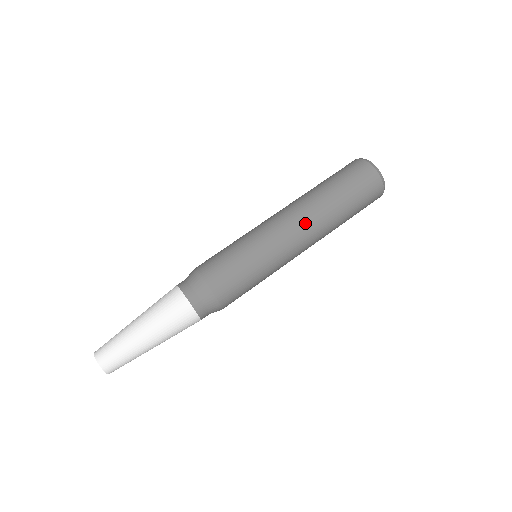
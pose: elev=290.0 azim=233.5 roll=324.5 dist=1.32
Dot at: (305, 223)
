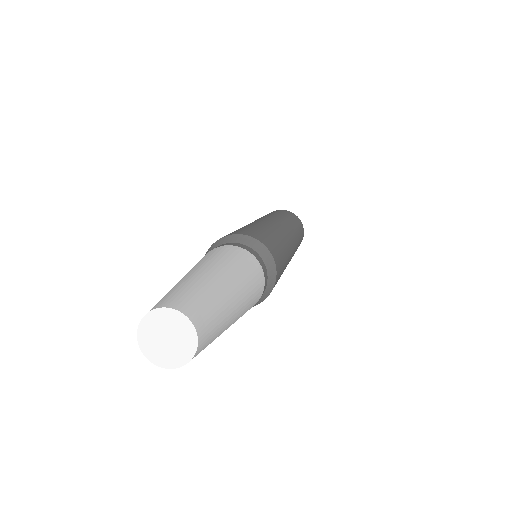
Dot at: (274, 219)
